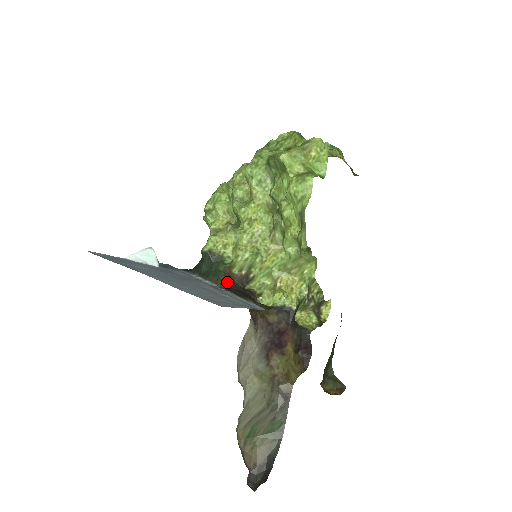
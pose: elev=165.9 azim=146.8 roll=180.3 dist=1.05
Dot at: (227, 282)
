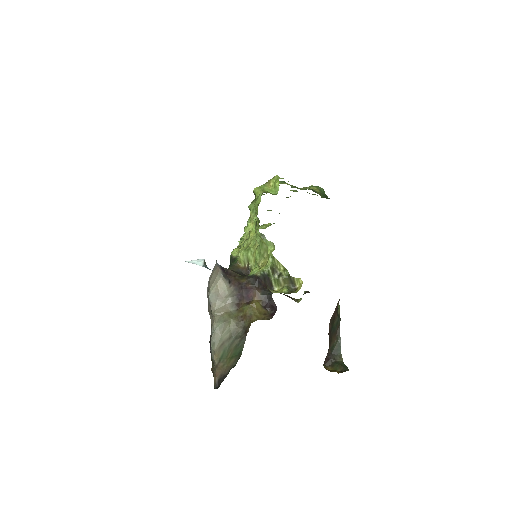
Dot at: (232, 269)
